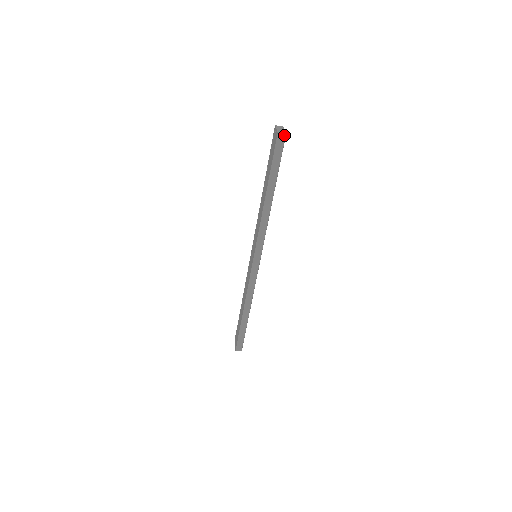
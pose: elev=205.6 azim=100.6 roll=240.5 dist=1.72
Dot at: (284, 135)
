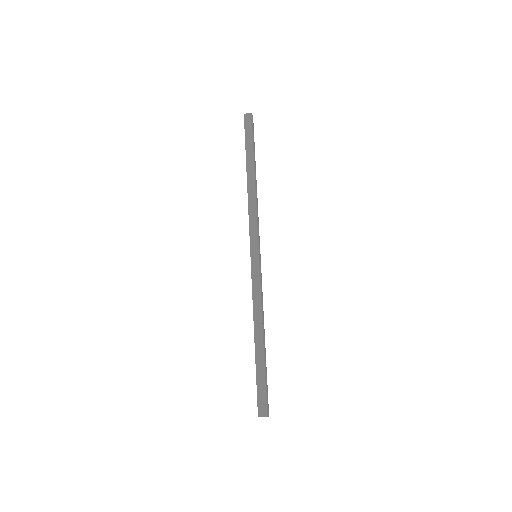
Dot at: (250, 115)
